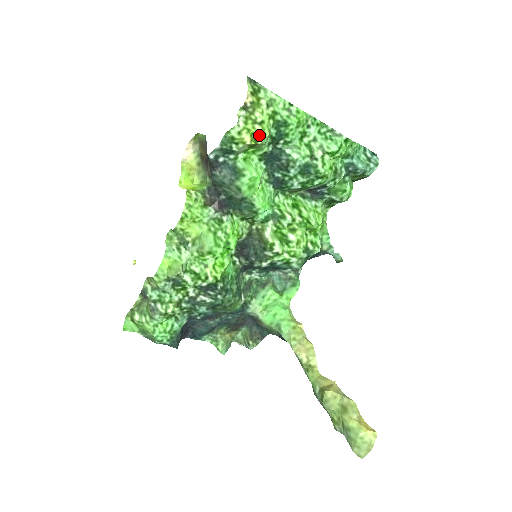
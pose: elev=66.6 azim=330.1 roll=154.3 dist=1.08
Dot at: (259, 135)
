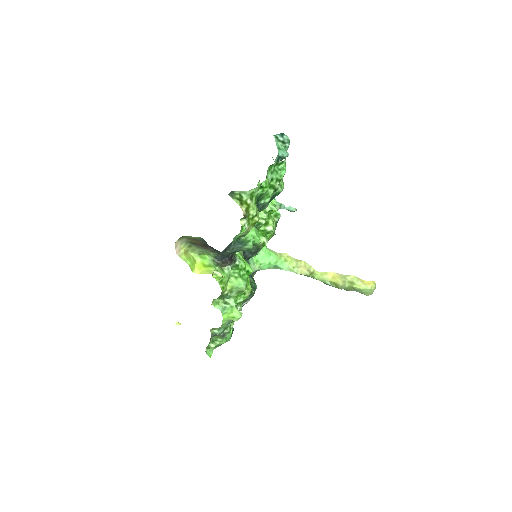
Dot at: (257, 221)
